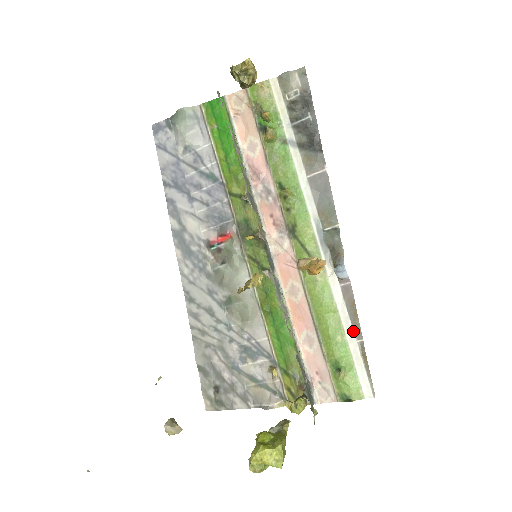
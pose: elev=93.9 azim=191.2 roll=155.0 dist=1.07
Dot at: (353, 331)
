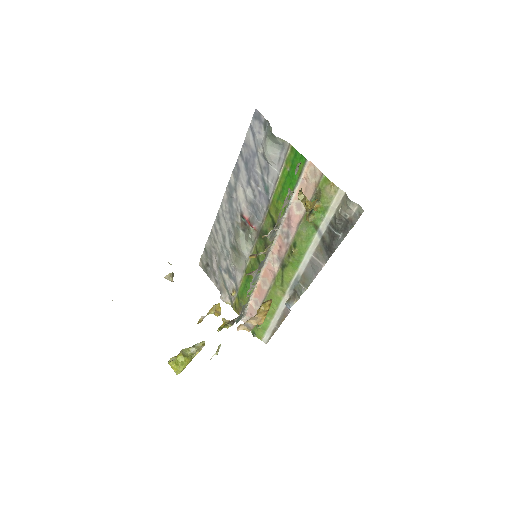
Dot at: (277, 322)
